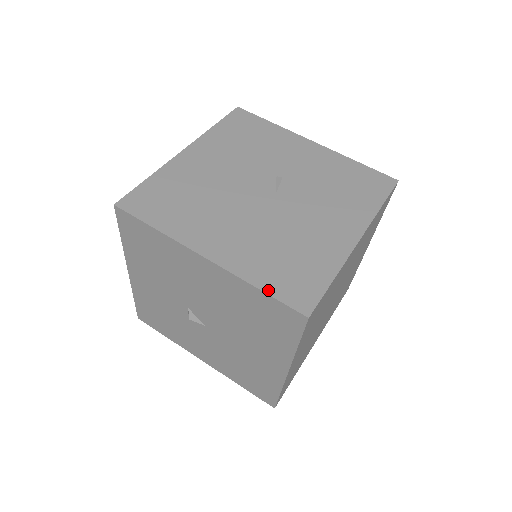
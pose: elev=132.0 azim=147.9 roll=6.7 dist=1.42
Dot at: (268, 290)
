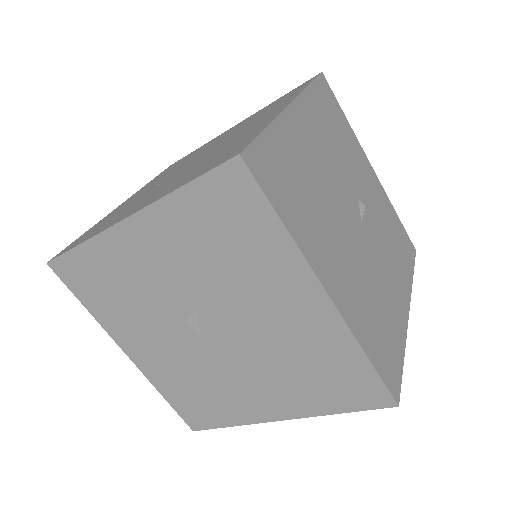
Dot at: (374, 362)
